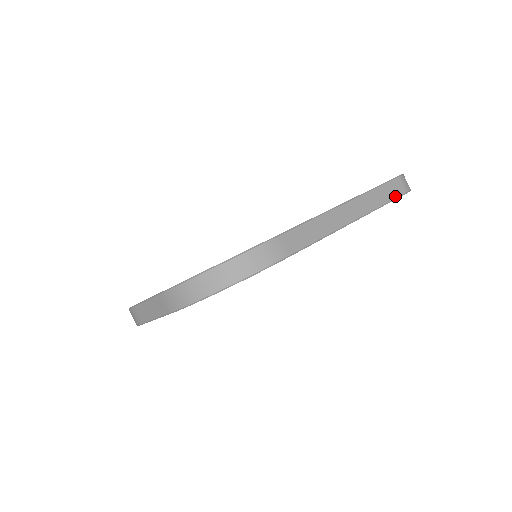
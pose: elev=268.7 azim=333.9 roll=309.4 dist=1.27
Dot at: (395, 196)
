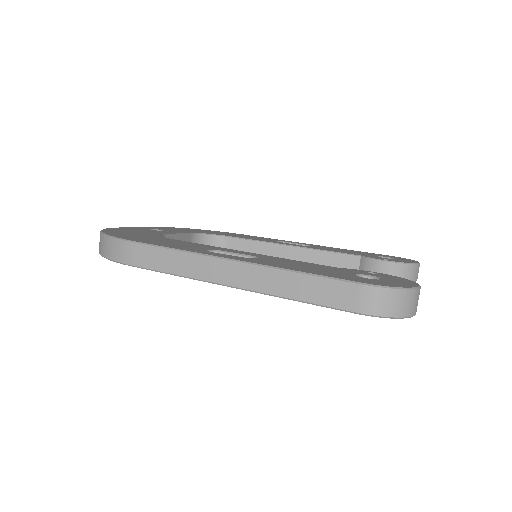
Dot at: (327, 303)
